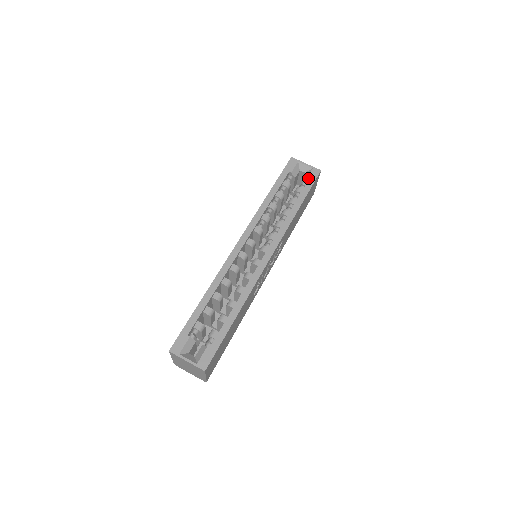
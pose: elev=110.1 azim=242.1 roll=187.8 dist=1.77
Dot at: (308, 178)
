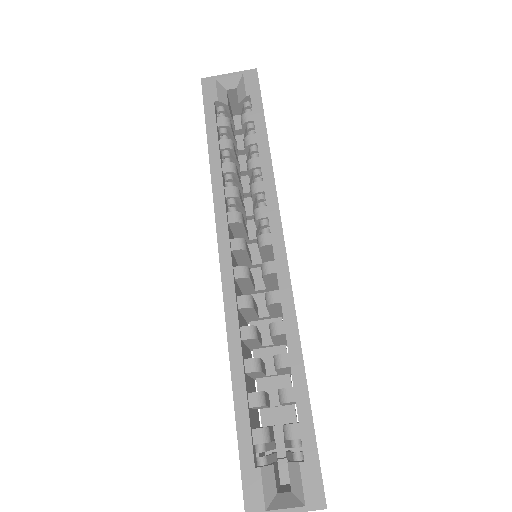
Dot at: (247, 92)
